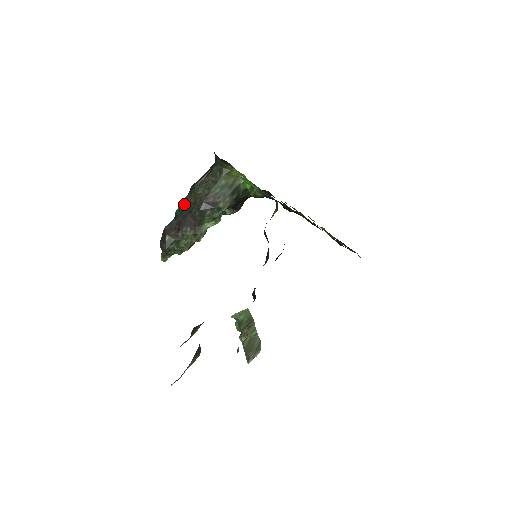
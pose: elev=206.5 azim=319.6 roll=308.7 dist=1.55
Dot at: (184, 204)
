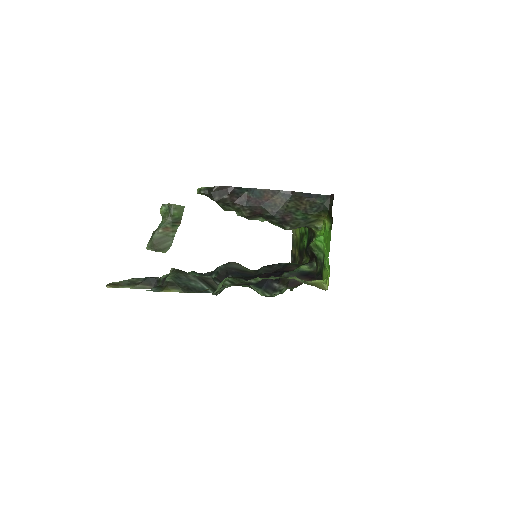
Dot at: (269, 193)
